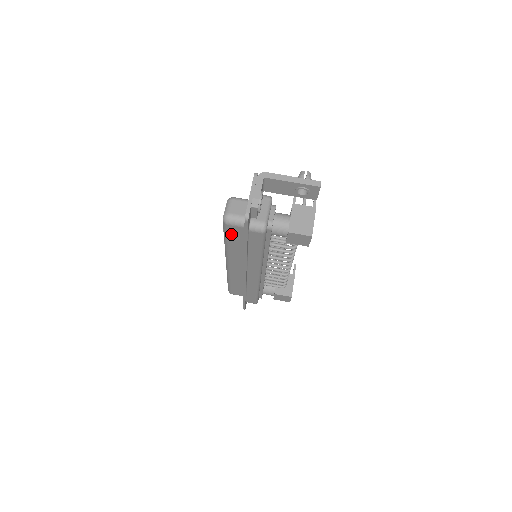
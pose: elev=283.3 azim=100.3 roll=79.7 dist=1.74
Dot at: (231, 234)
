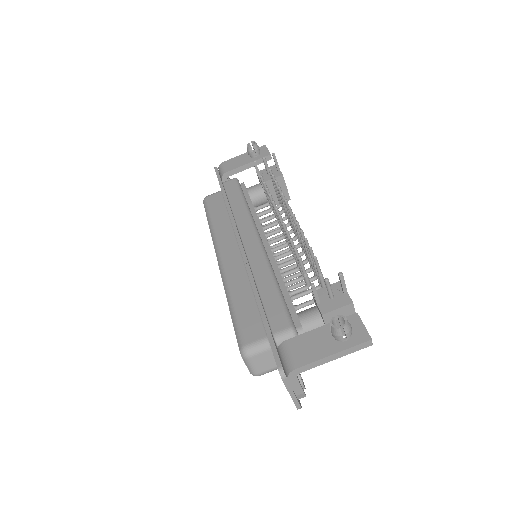
Dot at: occluded
